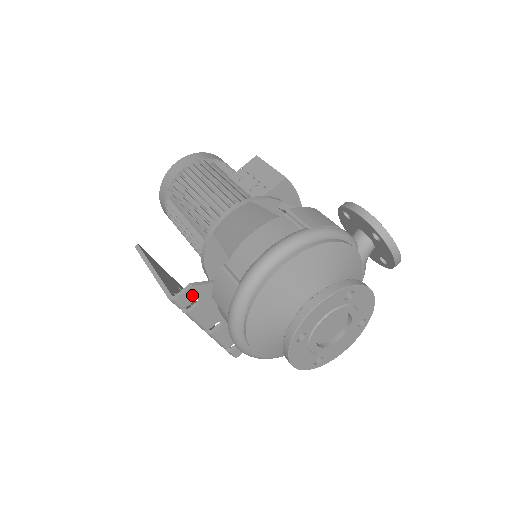
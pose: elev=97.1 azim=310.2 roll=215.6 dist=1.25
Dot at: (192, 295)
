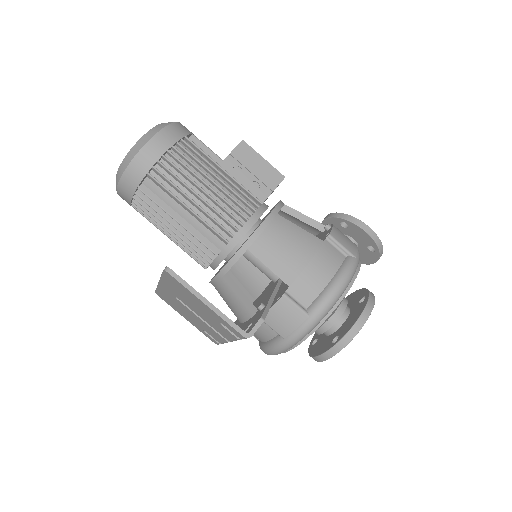
Dot at: occluded
